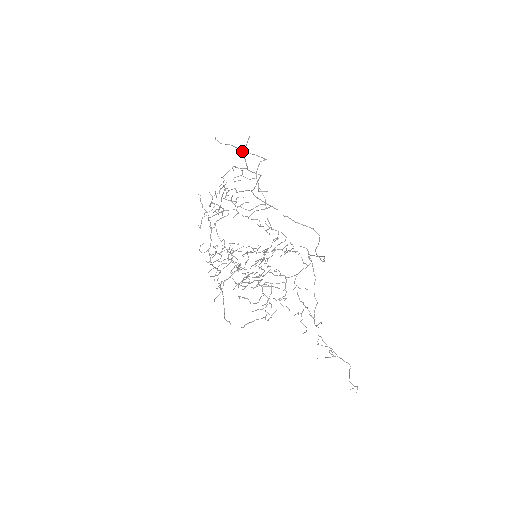
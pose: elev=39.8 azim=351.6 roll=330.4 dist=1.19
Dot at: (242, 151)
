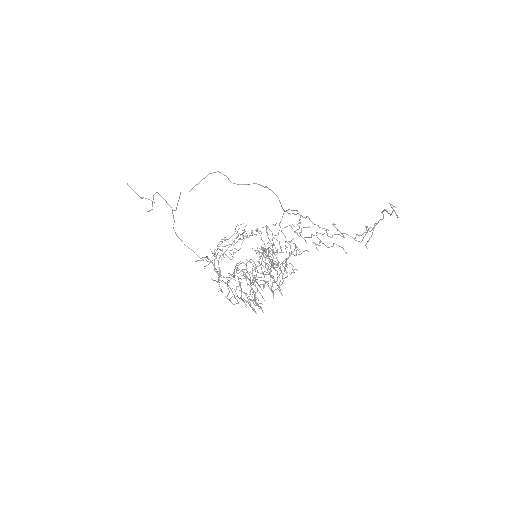
Dot at: (234, 241)
